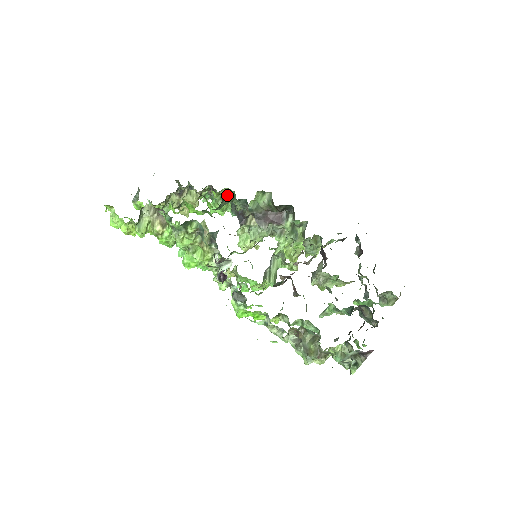
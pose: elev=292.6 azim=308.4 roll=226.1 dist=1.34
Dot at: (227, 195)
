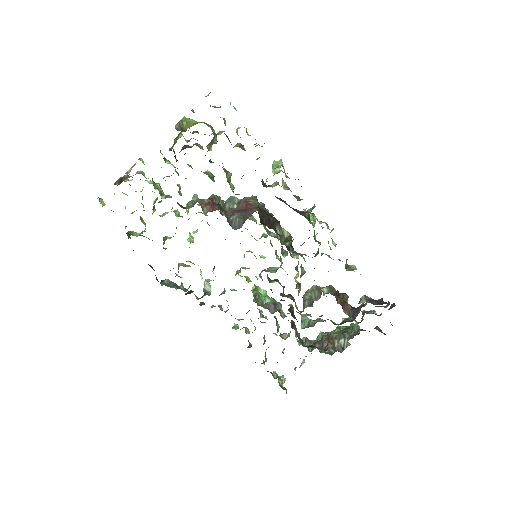
Dot at: occluded
